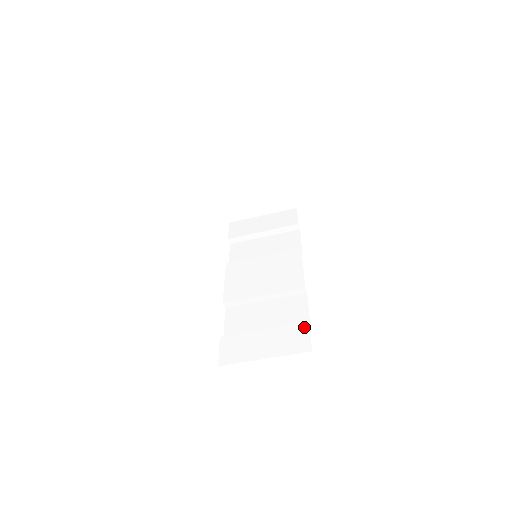
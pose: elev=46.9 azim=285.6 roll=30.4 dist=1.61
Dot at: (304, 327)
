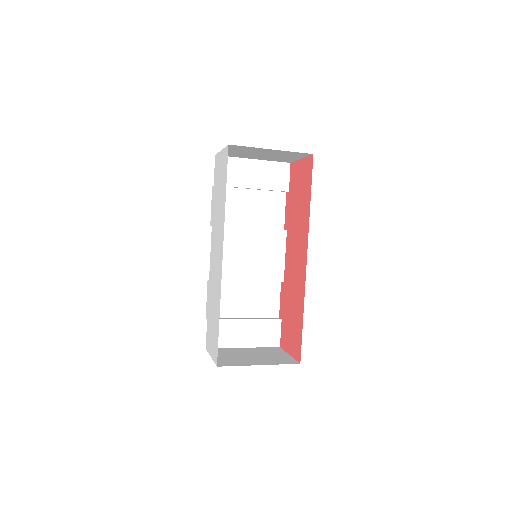
Dot at: (277, 324)
